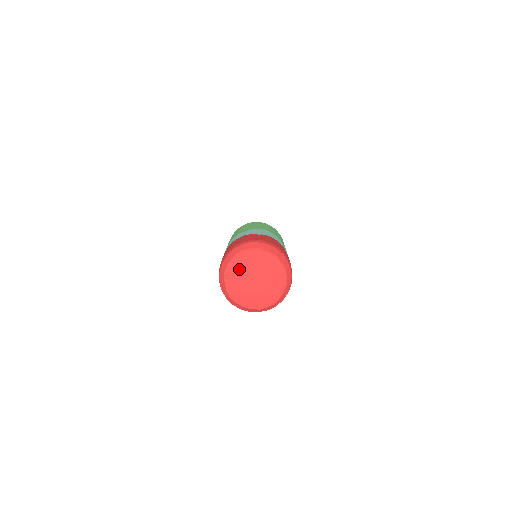
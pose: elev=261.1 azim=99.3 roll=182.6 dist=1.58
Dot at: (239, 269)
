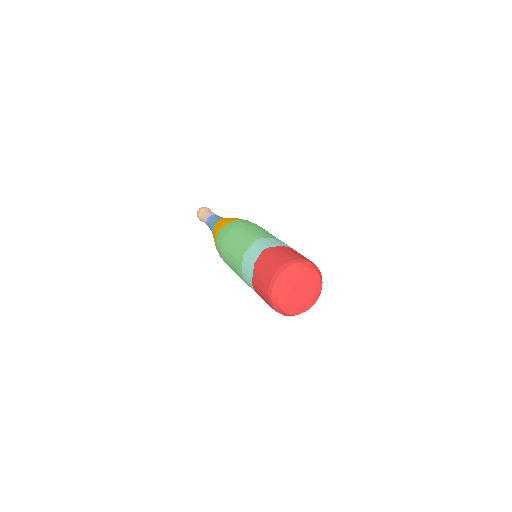
Dot at: (297, 280)
